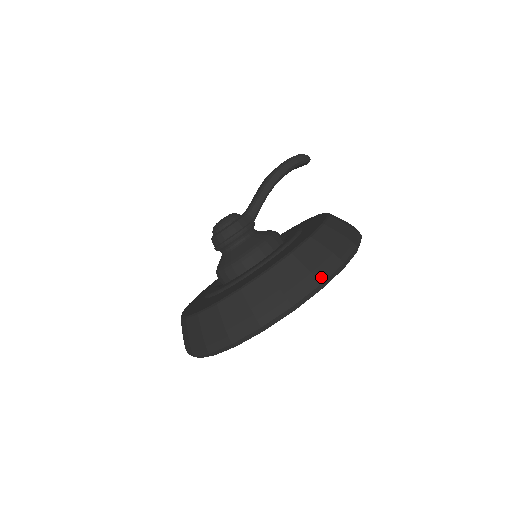
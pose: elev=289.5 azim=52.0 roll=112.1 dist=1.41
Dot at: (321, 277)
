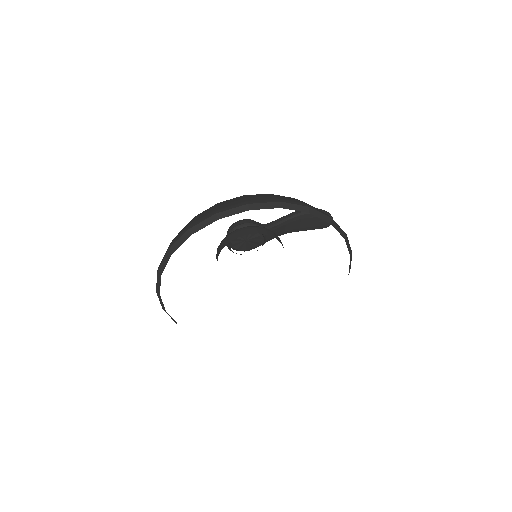
Dot at: (283, 200)
